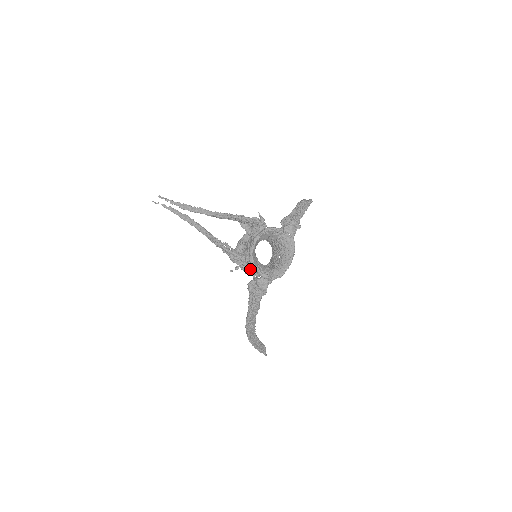
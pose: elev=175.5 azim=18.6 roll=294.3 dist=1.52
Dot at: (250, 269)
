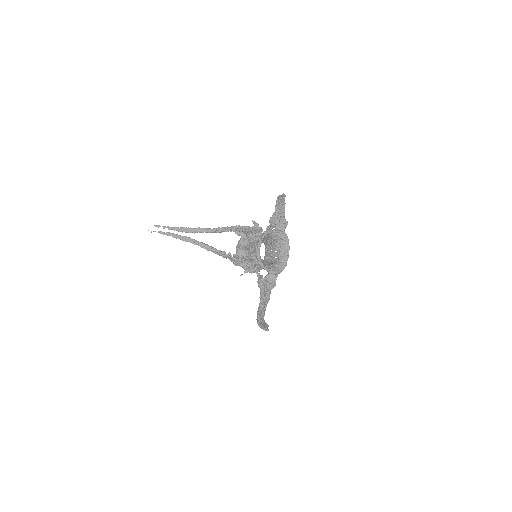
Dot at: occluded
